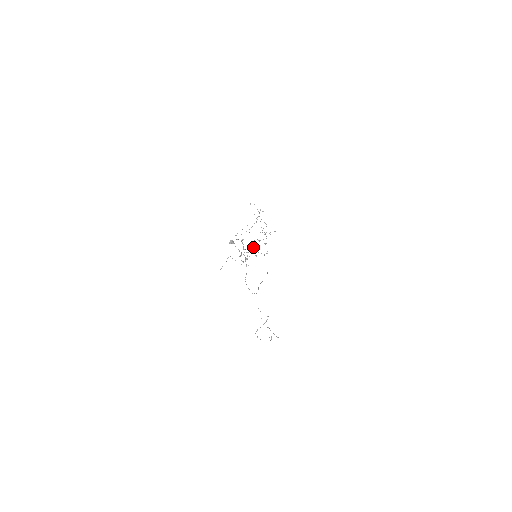
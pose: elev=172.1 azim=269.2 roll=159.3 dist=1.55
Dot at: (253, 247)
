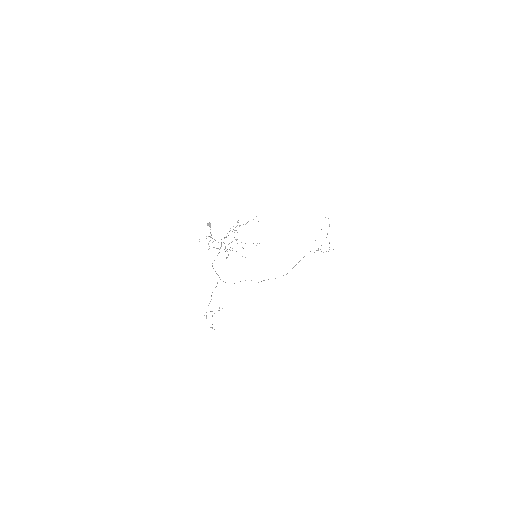
Dot at: occluded
